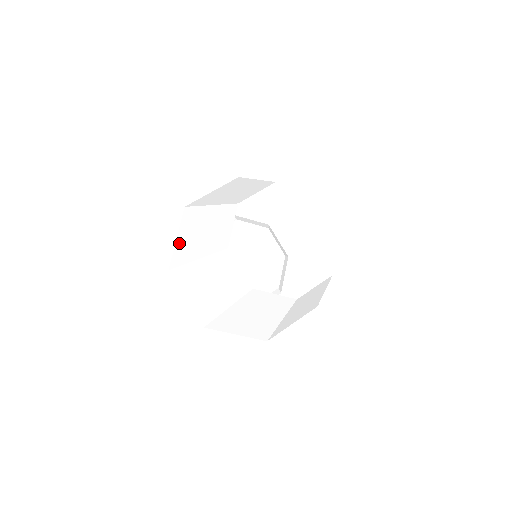
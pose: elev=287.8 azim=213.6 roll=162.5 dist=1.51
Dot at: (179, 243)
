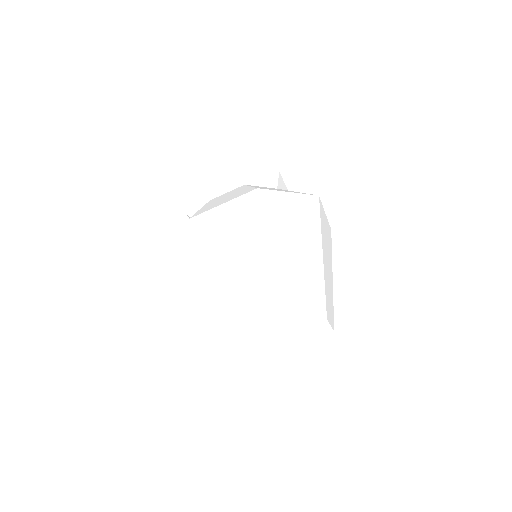
Dot at: (181, 255)
